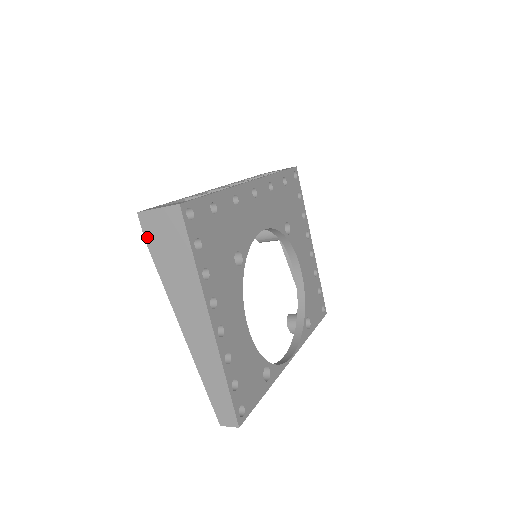
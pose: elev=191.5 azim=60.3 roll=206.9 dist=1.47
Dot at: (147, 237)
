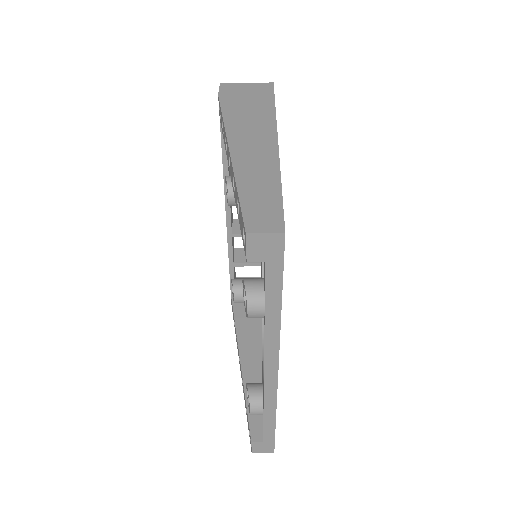
Dot at: (222, 93)
